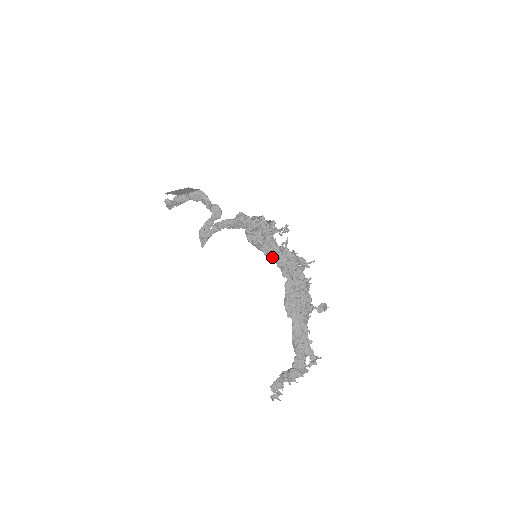
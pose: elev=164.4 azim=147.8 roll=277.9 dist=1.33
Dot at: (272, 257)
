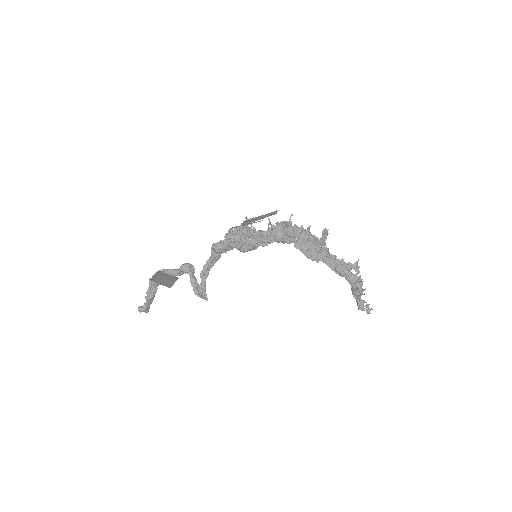
Dot at: (270, 242)
